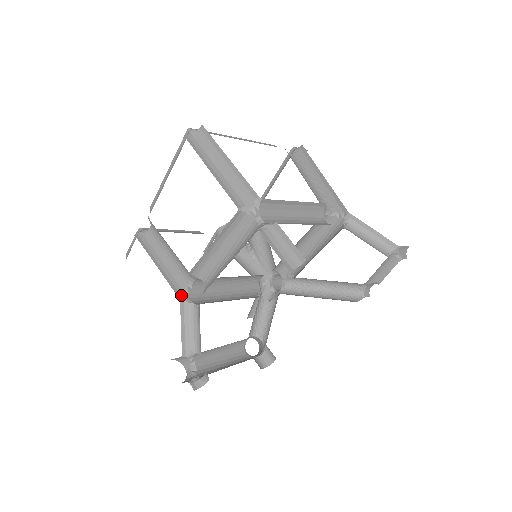
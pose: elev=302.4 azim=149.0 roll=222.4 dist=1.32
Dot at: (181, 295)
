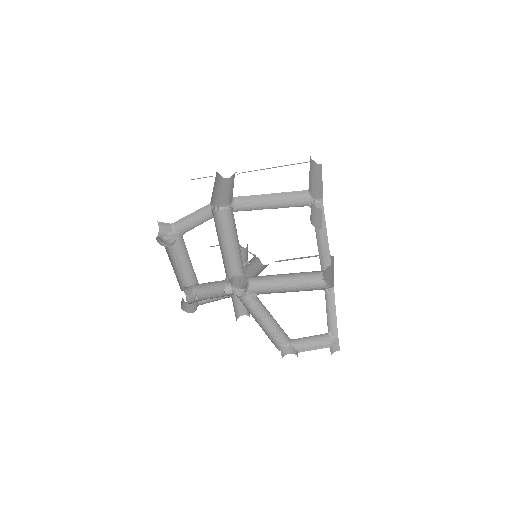
Dot at: (212, 204)
